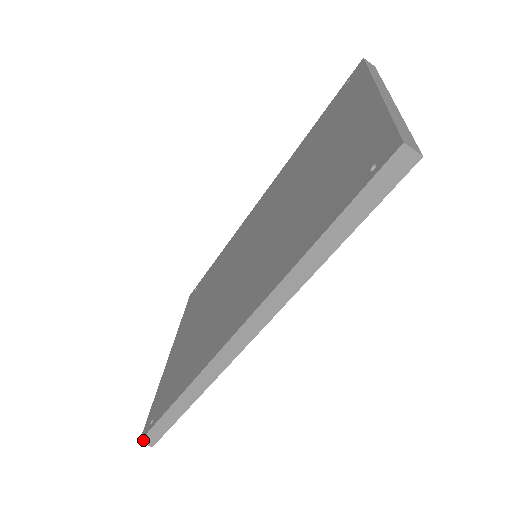
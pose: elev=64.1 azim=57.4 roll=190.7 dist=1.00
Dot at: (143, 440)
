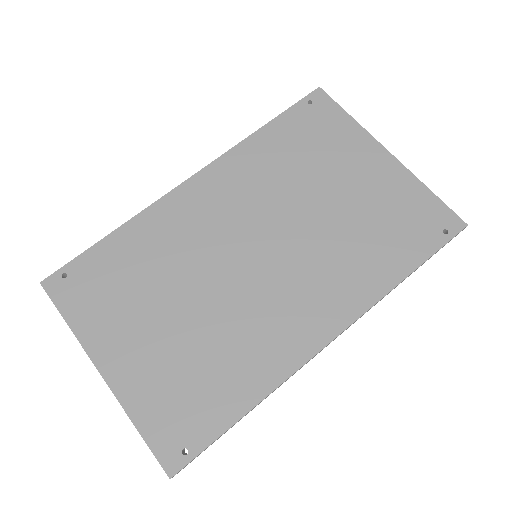
Dot at: occluded
